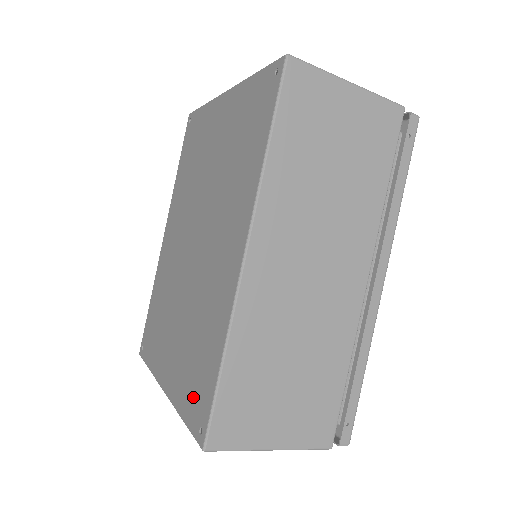
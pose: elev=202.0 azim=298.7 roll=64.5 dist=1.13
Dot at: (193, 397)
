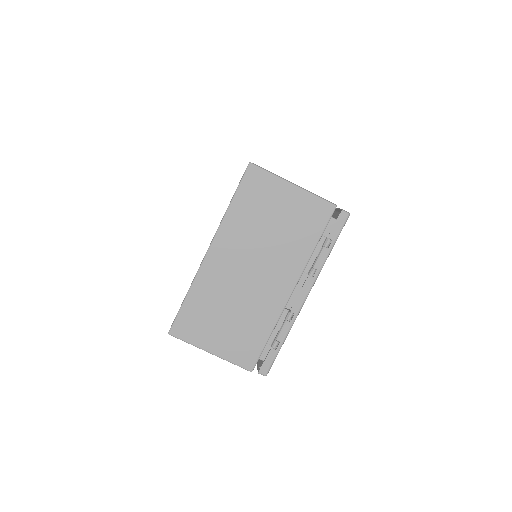
Dot at: occluded
